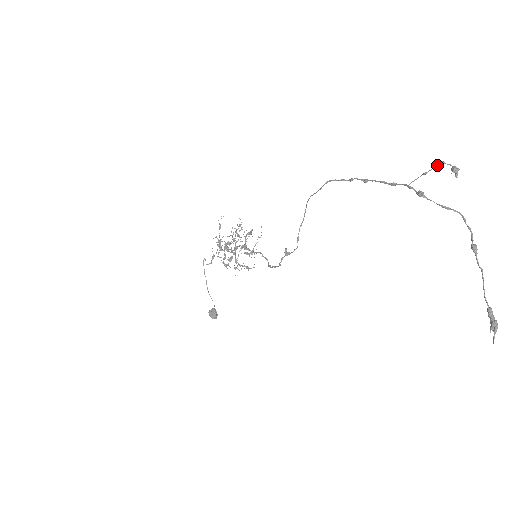
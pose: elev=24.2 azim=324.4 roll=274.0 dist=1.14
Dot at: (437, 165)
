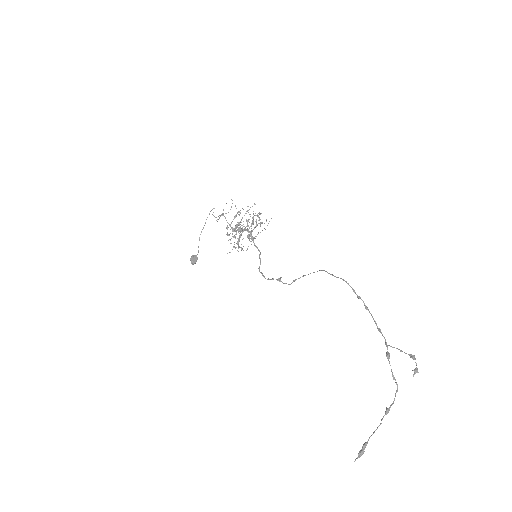
Dot at: (411, 355)
